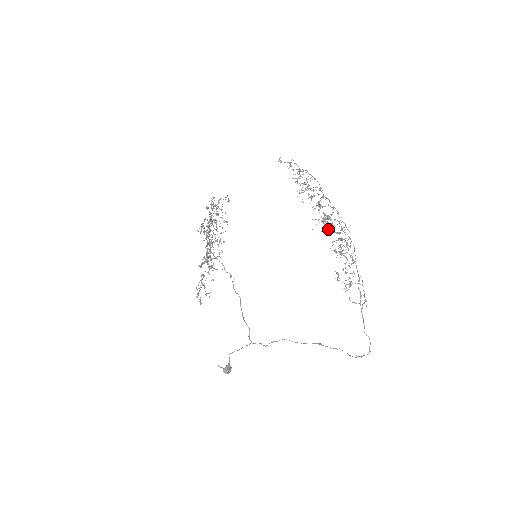
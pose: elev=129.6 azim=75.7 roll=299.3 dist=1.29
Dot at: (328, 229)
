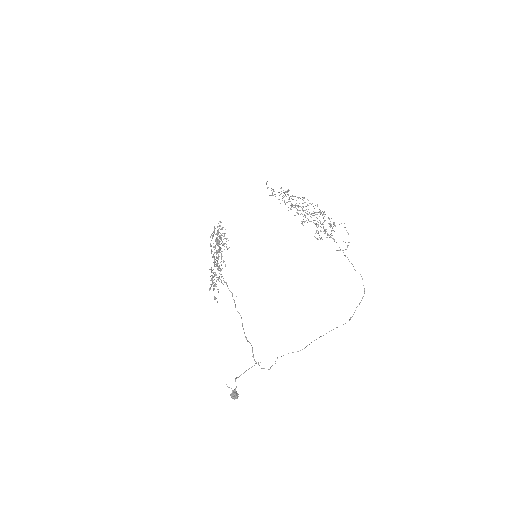
Dot at: (307, 222)
